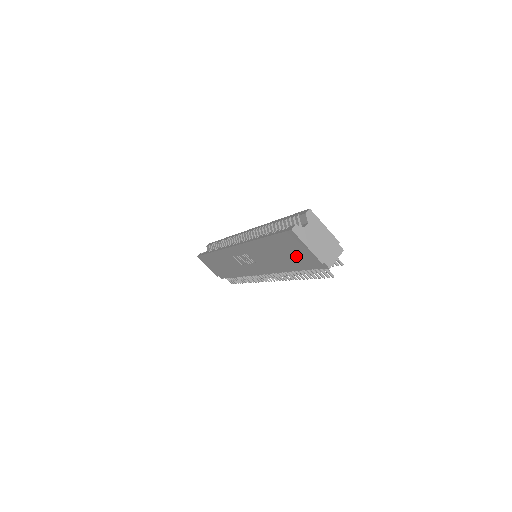
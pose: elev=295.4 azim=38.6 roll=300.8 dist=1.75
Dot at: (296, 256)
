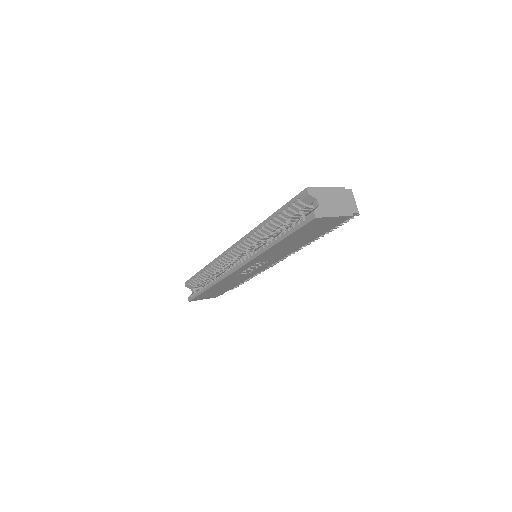
Dot at: (320, 229)
